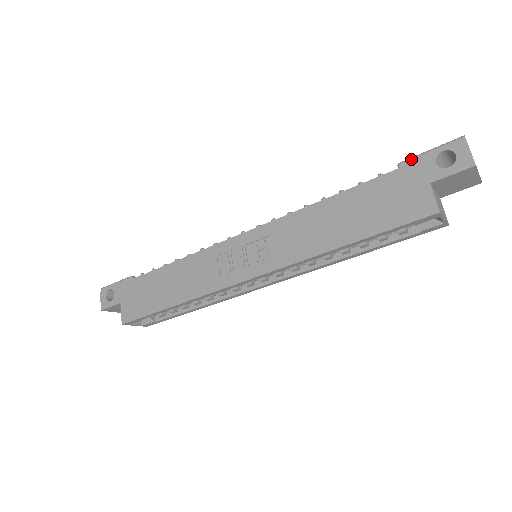
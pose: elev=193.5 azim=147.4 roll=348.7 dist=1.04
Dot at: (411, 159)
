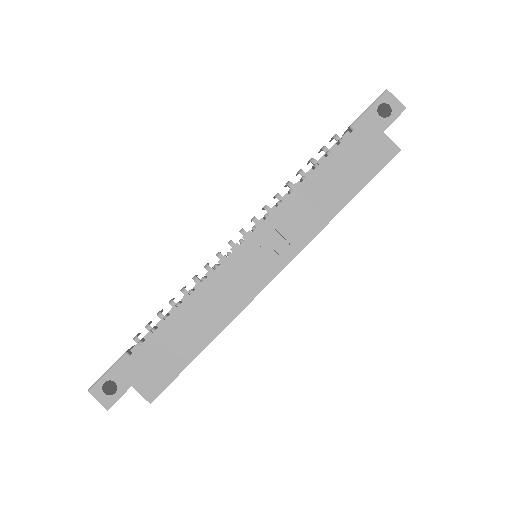
Dot at: (359, 119)
